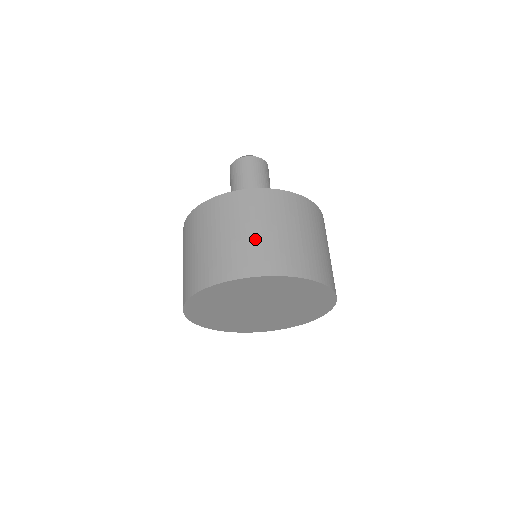
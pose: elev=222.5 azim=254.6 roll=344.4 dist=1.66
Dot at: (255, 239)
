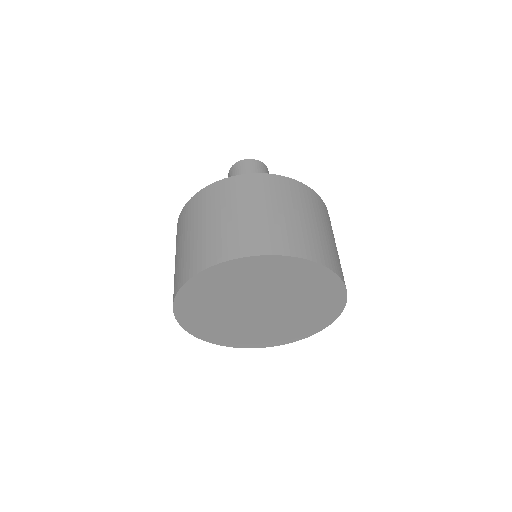
Dot at: (294, 222)
